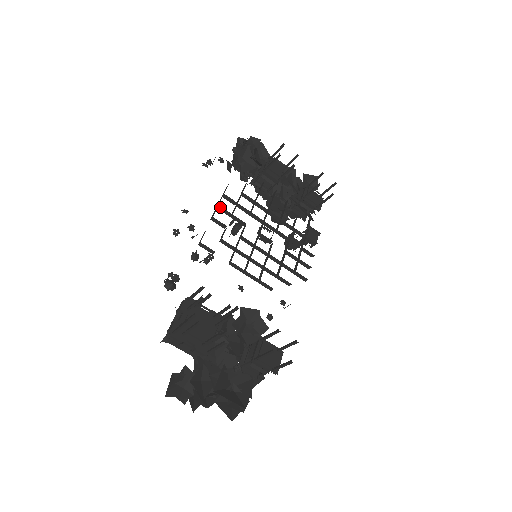
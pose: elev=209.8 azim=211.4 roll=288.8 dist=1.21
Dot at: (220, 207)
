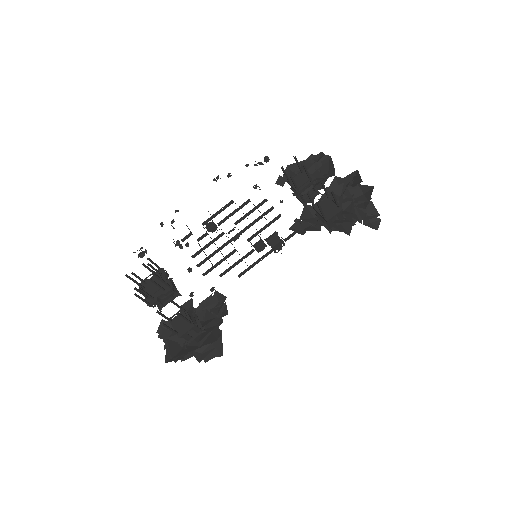
Dot at: occluded
